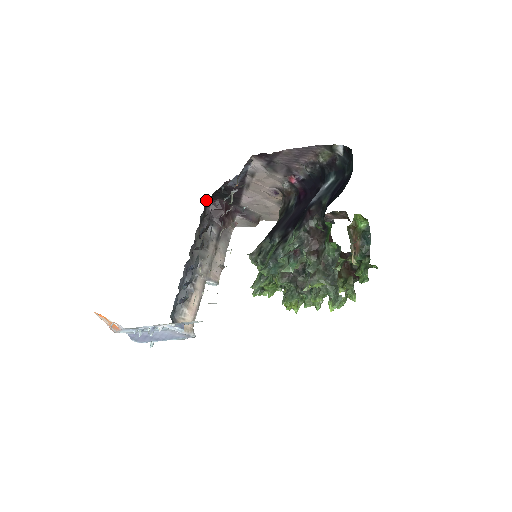
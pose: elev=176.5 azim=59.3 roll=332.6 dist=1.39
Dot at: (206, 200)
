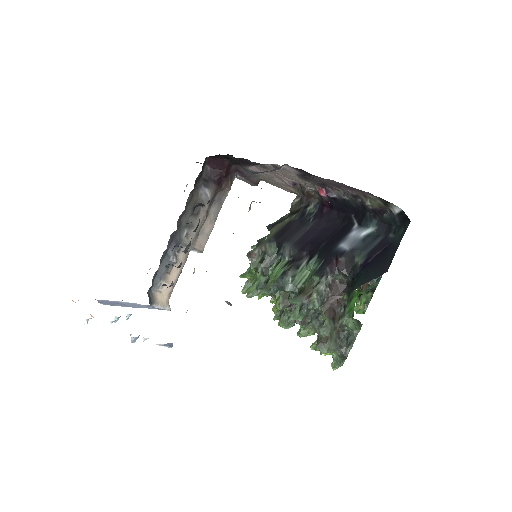
Dot at: occluded
